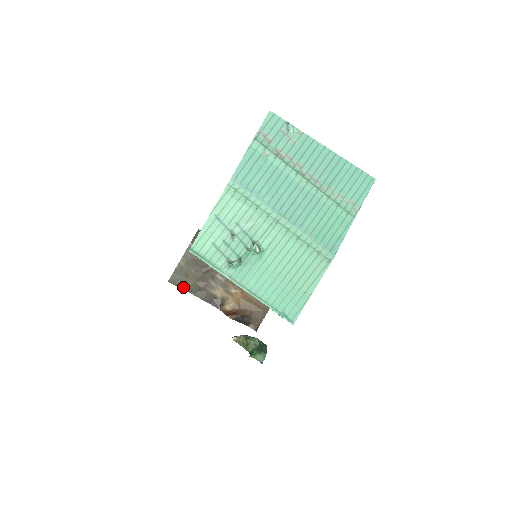
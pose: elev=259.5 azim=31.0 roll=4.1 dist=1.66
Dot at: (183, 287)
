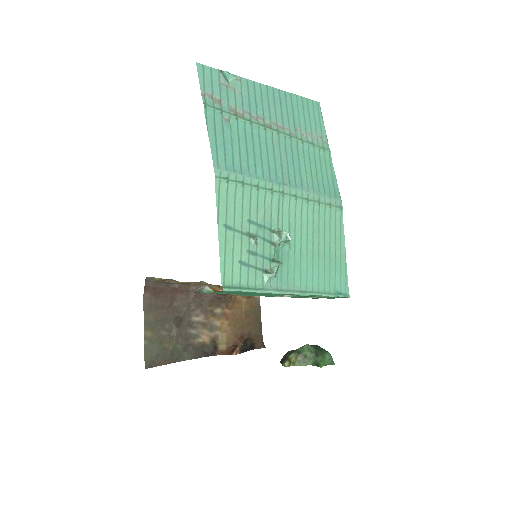
Dot at: (165, 361)
